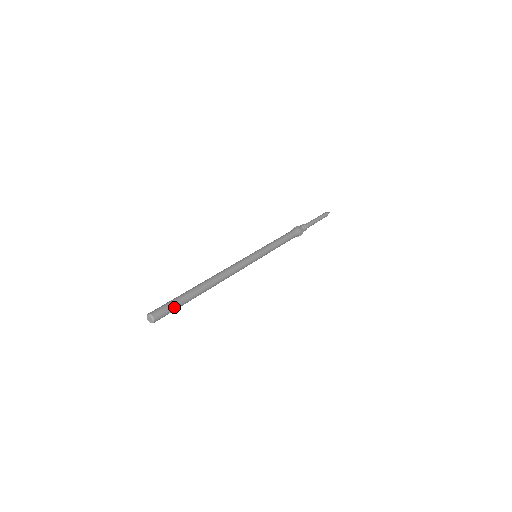
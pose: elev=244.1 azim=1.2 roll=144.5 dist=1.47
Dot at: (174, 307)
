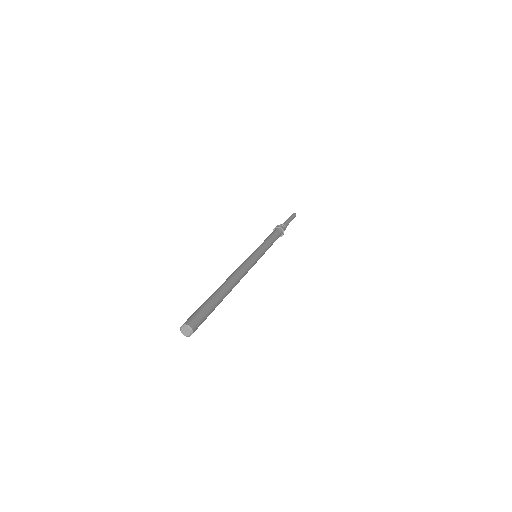
Dot at: (206, 315)
